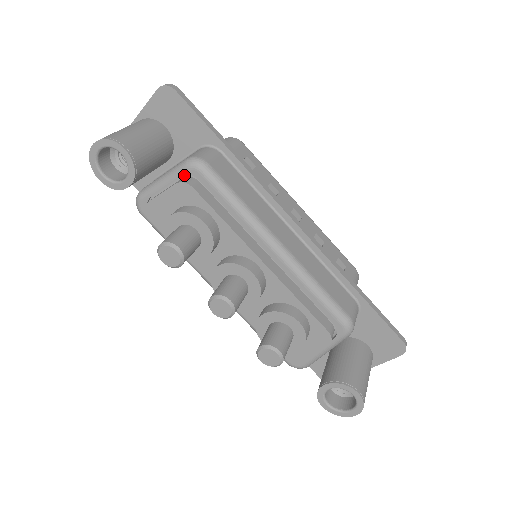
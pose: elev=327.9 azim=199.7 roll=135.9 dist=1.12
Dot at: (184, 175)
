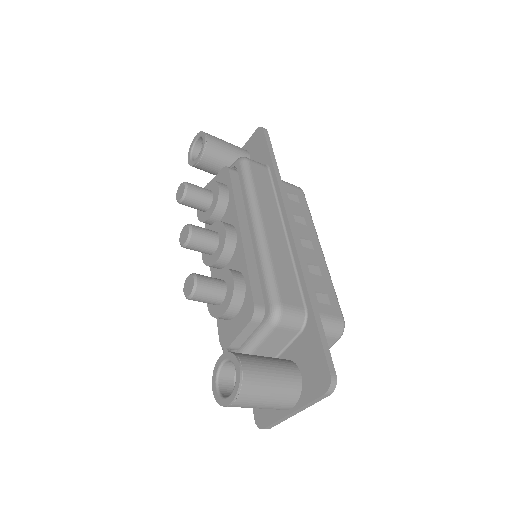
Dot at: occluded
